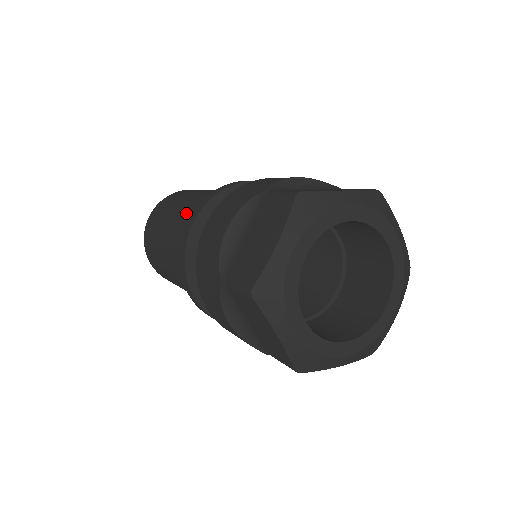
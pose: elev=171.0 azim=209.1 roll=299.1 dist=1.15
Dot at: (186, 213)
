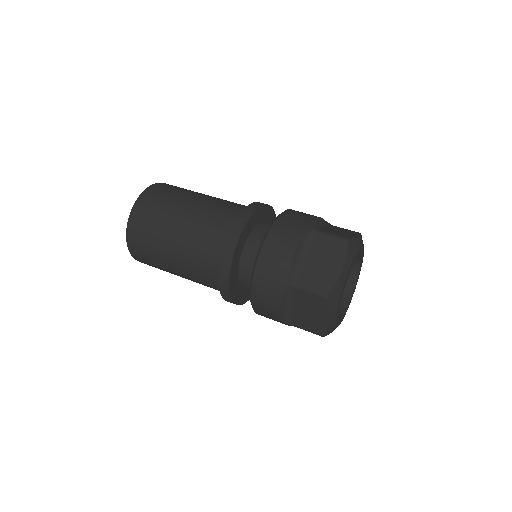
Dot at: (195, 265)
